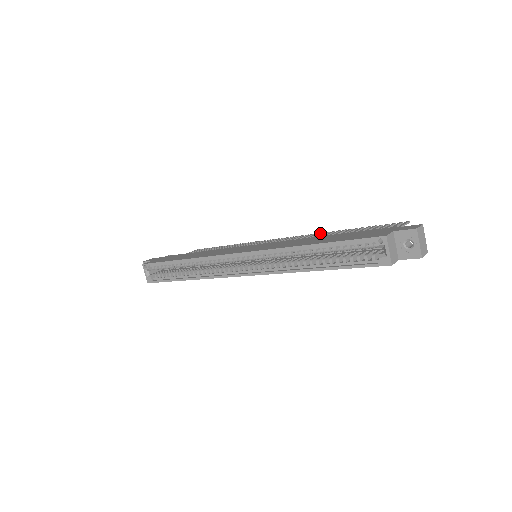
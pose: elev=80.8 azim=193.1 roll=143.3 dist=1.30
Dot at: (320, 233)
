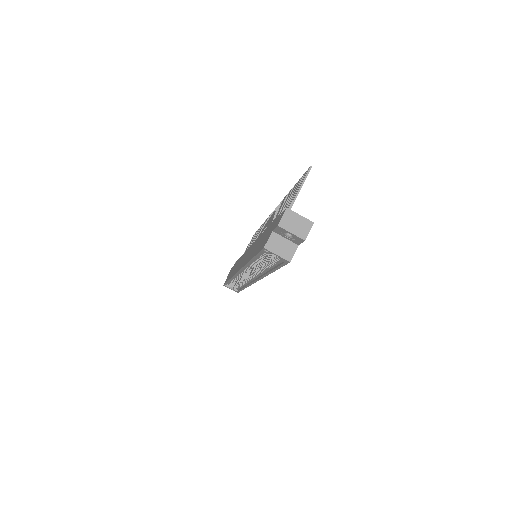
Dot at: (282, 201)
